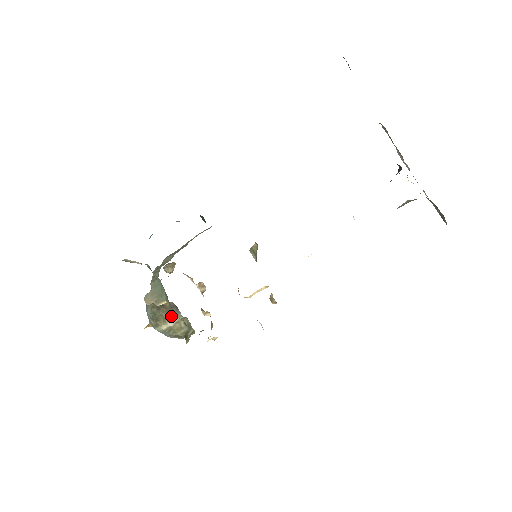
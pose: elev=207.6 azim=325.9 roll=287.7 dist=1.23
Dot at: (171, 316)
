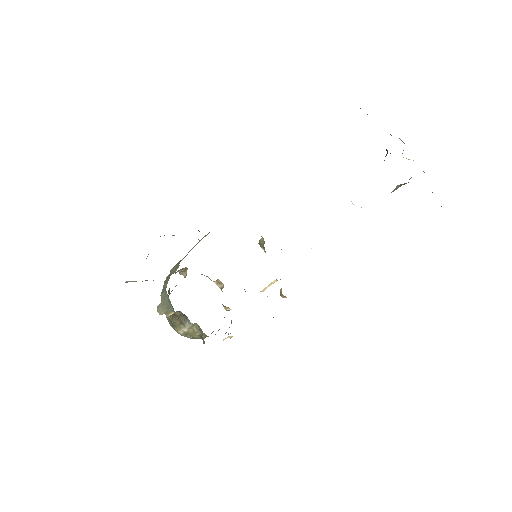
Dot at: (183, 323)
